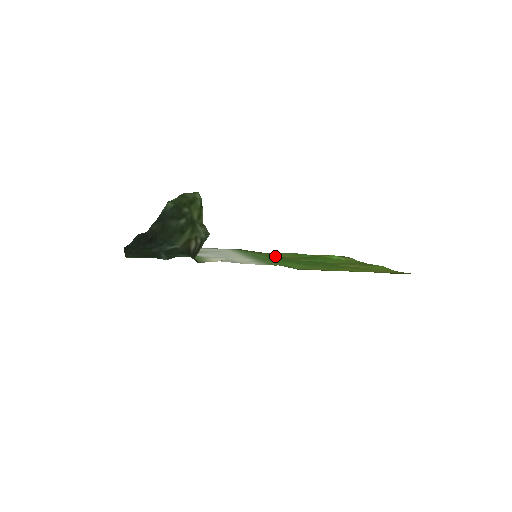
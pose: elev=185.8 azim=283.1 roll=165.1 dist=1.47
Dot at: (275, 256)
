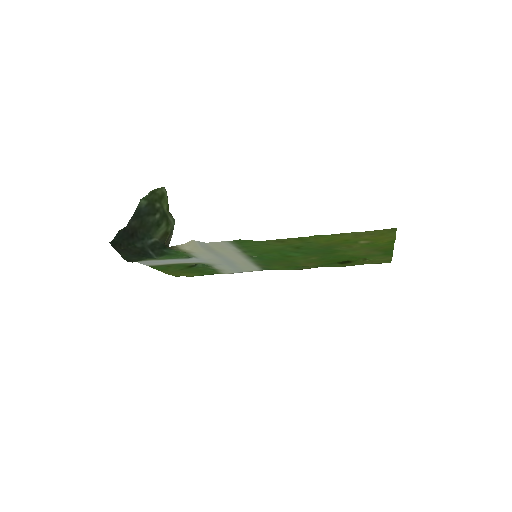
Dot at: (294, 264)
